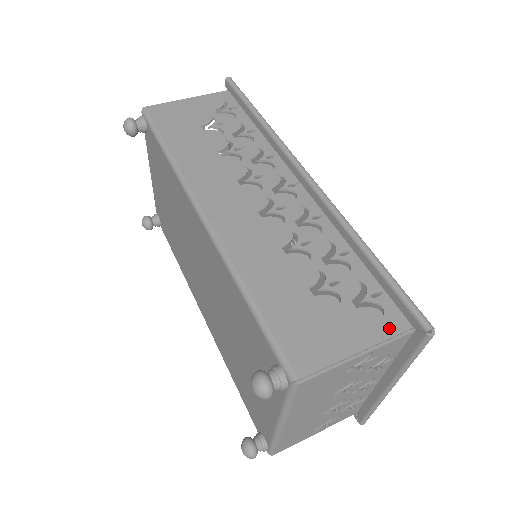
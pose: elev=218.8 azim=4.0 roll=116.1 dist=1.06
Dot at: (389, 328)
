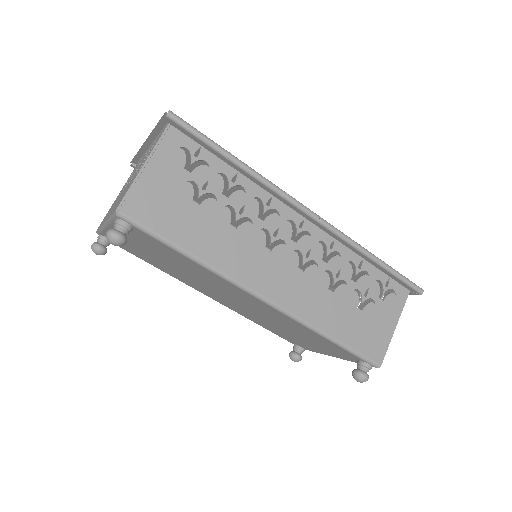
Dot at: (401, 301)
